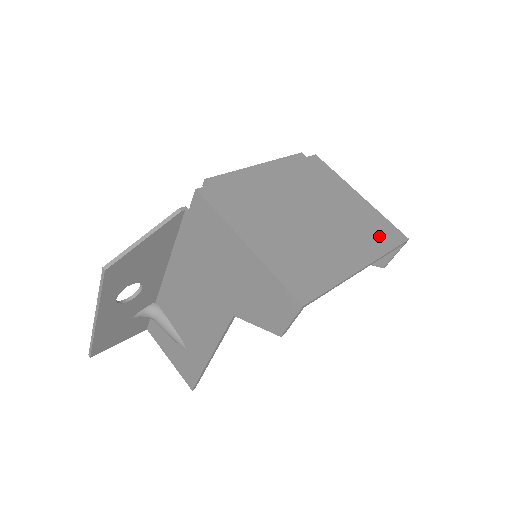
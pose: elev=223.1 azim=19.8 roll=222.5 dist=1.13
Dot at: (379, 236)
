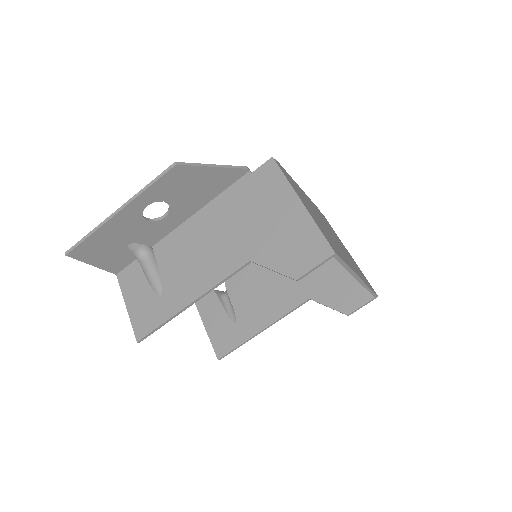
Dot at: (364, 278)
